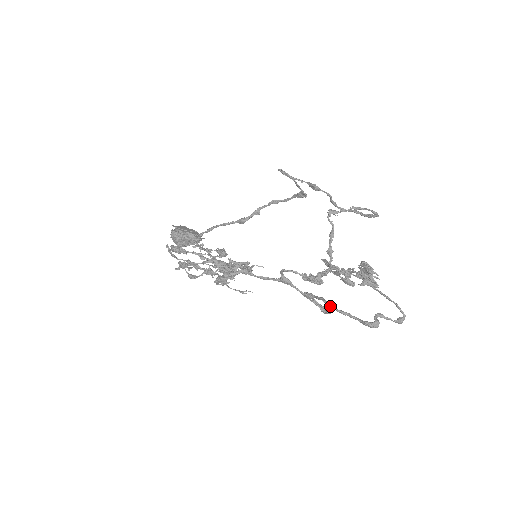
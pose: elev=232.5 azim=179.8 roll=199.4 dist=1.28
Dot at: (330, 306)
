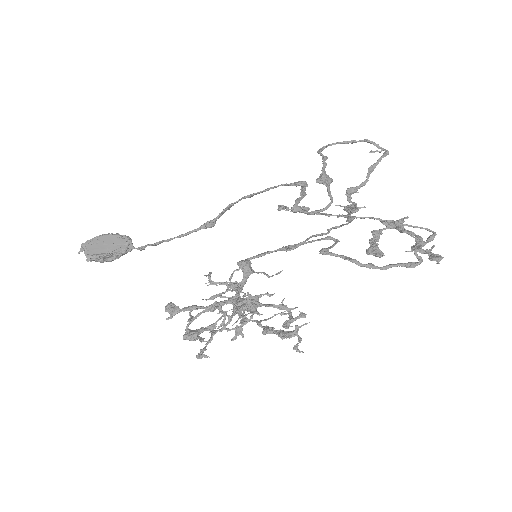
Dot at: (370, 268)
